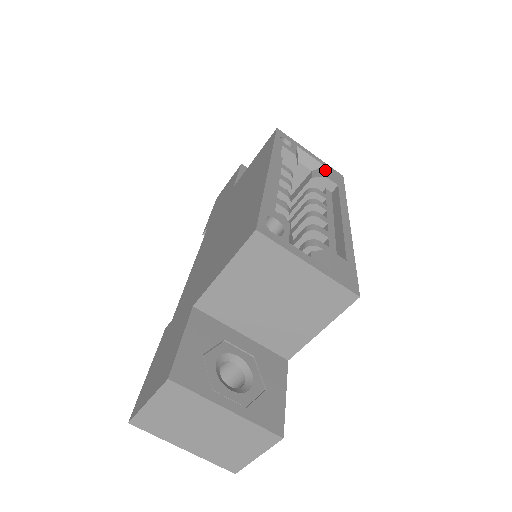
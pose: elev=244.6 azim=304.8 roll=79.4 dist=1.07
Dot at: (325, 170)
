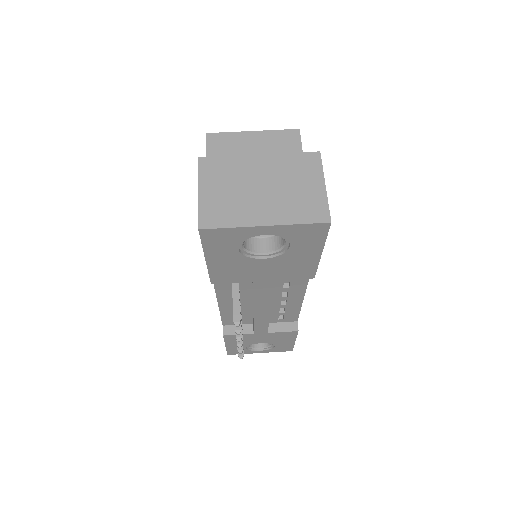
Dot at: occluded
